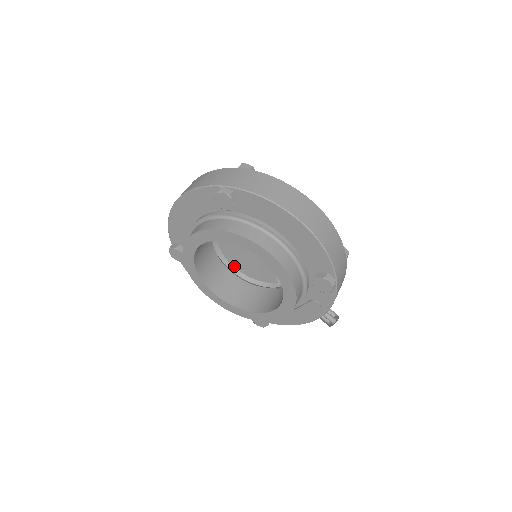
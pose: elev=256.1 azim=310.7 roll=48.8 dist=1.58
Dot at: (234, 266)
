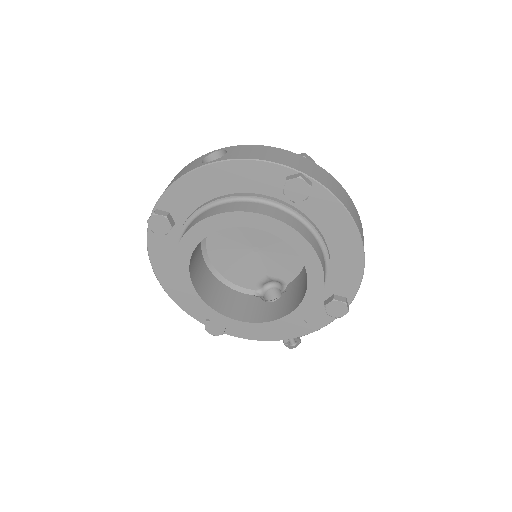
Dot at: (210, 258)
